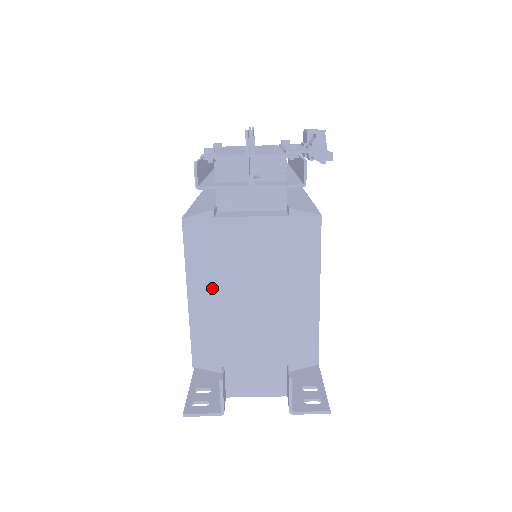
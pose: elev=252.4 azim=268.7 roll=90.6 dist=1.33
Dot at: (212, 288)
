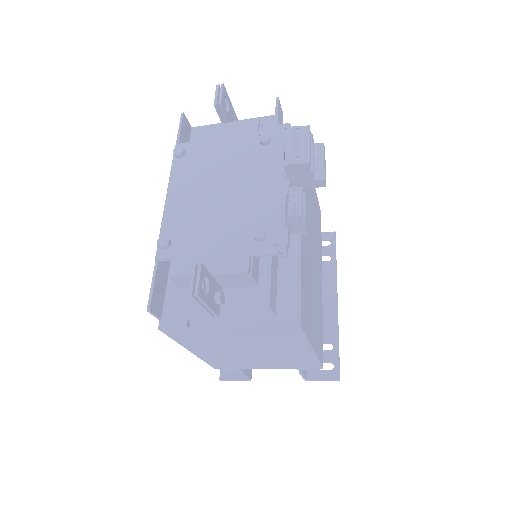
Dot at: (210, 350)
